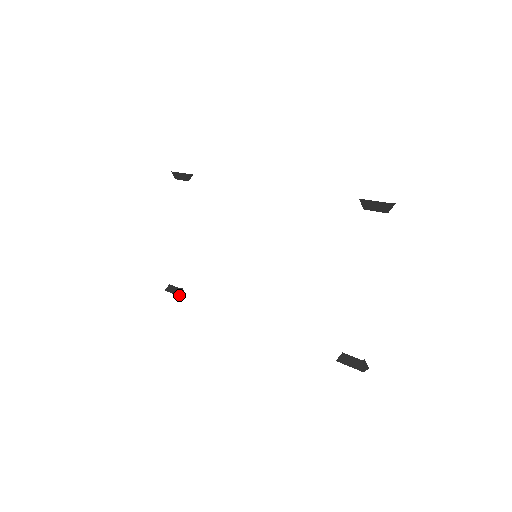
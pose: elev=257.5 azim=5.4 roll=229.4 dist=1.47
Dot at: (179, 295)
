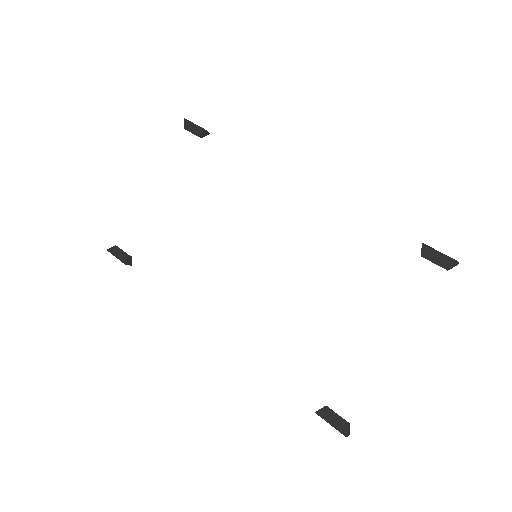
Dot at: (125, 262)
